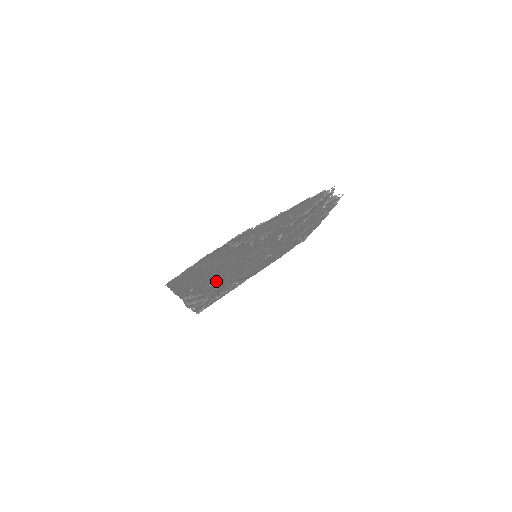
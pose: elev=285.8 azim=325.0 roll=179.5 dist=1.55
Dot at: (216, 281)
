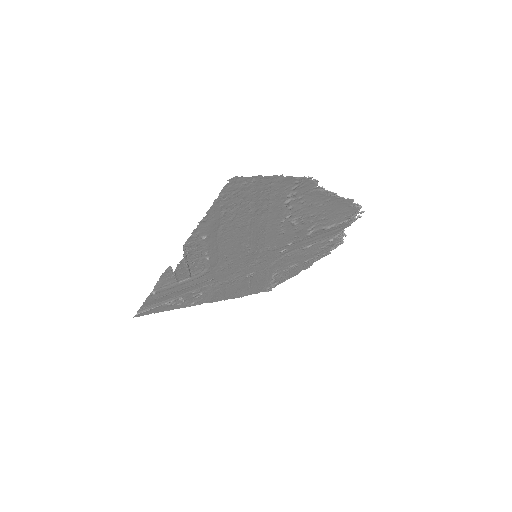
Dot at: (213, 257)
